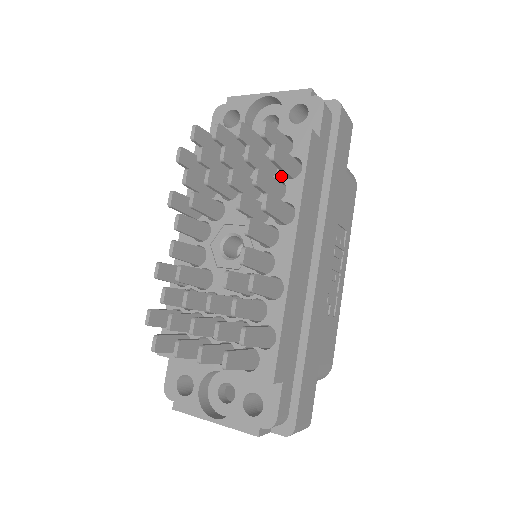
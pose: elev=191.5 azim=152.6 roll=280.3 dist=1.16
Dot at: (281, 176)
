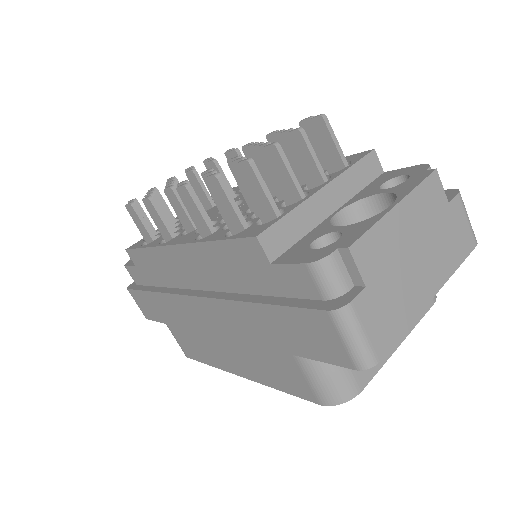
Dot at: occluded
